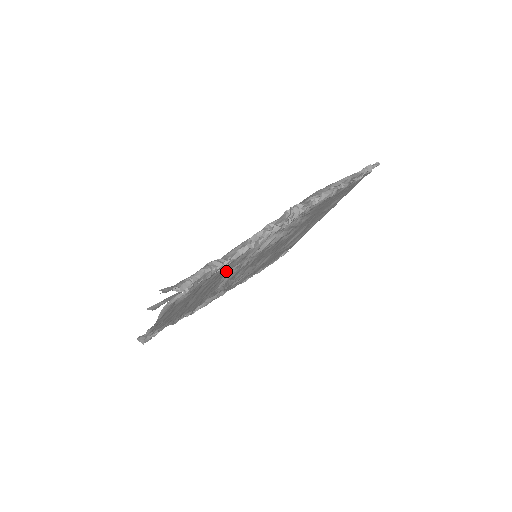
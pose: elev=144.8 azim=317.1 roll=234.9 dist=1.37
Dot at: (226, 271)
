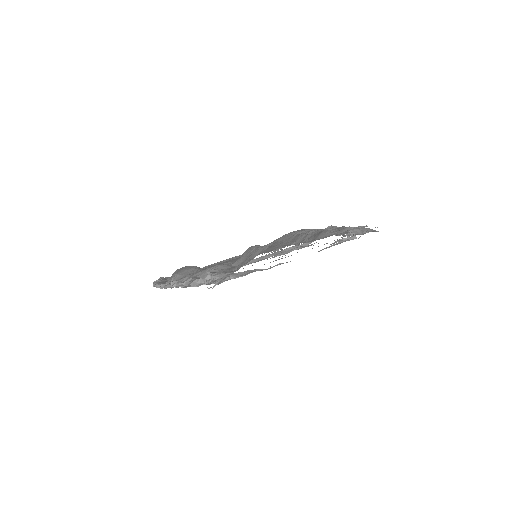
Dot at: occluded
